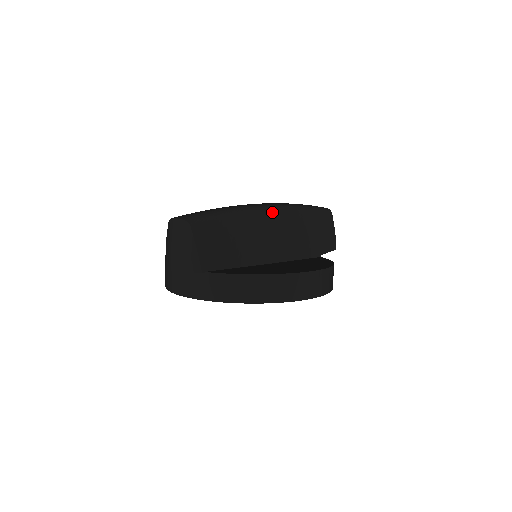
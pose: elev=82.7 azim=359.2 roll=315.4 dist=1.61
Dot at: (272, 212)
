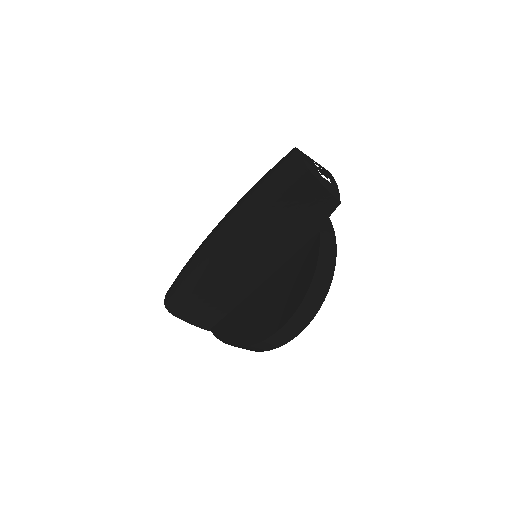
Dot at: (228, 250)
